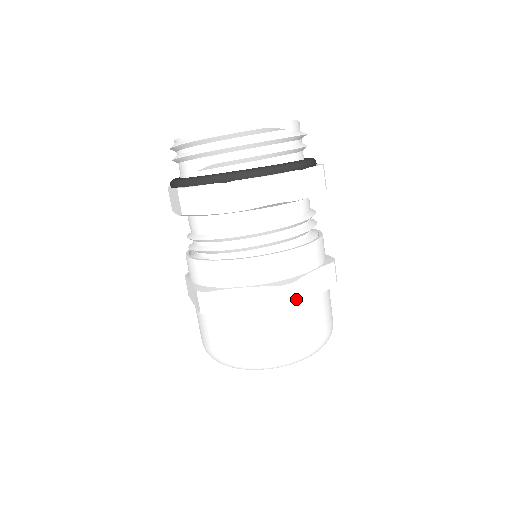
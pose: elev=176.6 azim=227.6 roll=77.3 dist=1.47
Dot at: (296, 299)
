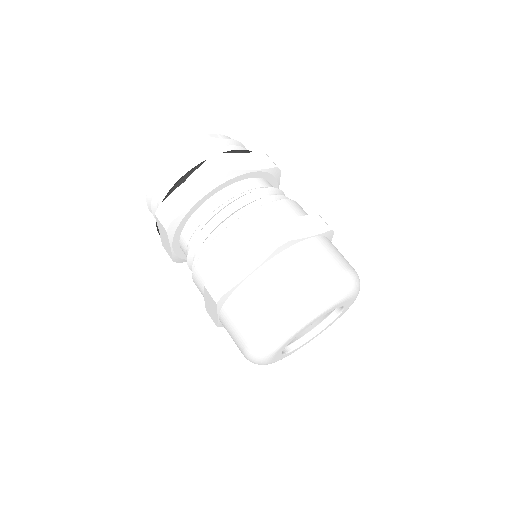
Dot at: (286, 235)
